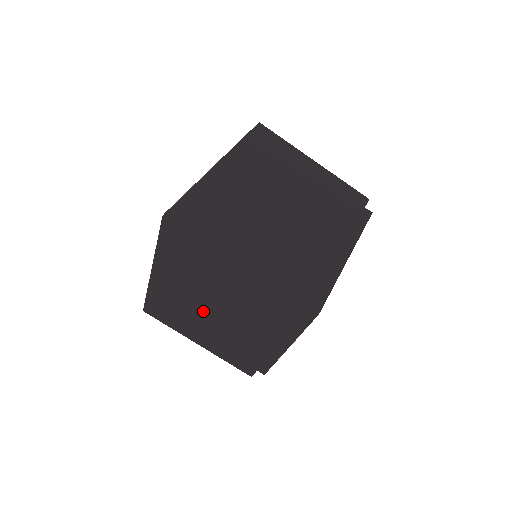
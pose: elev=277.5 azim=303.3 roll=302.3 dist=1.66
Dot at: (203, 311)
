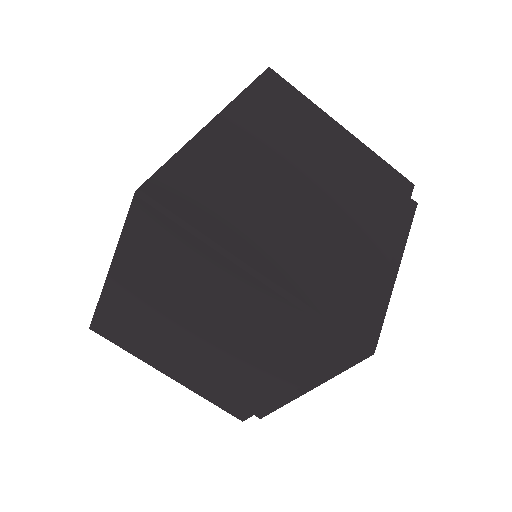
Dot at: (184, 337)
